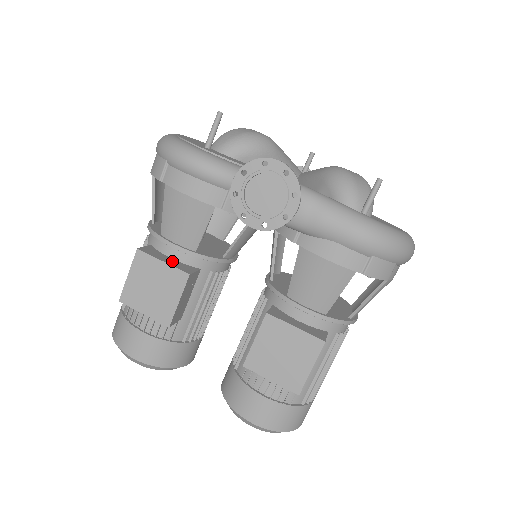
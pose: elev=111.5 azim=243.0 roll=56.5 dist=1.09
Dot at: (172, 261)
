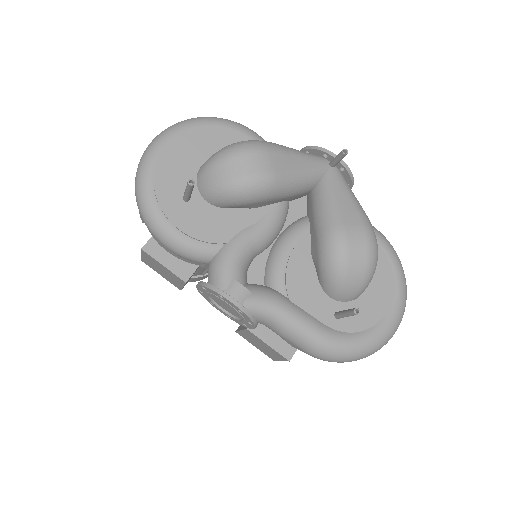
Dot at: (173, 260)
